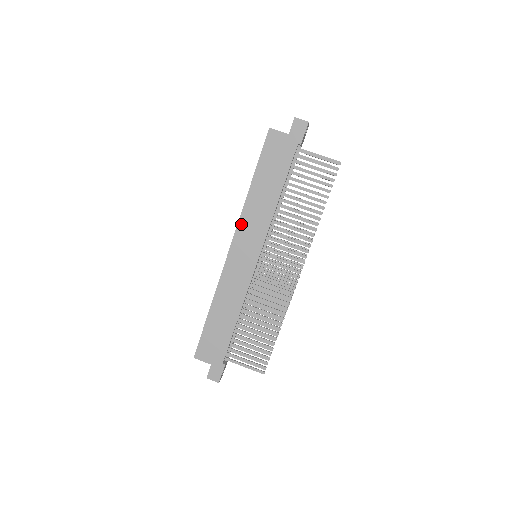
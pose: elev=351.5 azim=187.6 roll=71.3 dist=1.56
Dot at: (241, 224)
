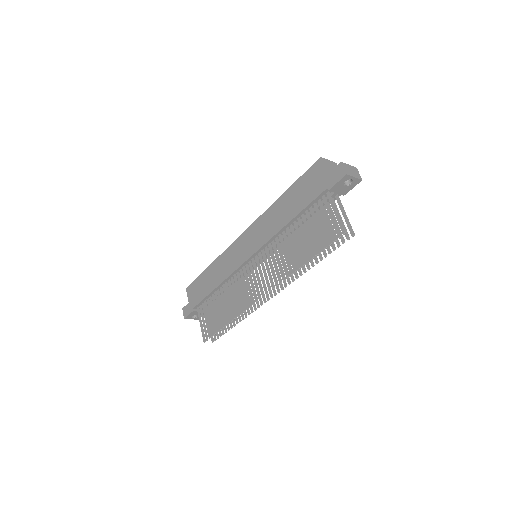
Dot at: (258, 221)
